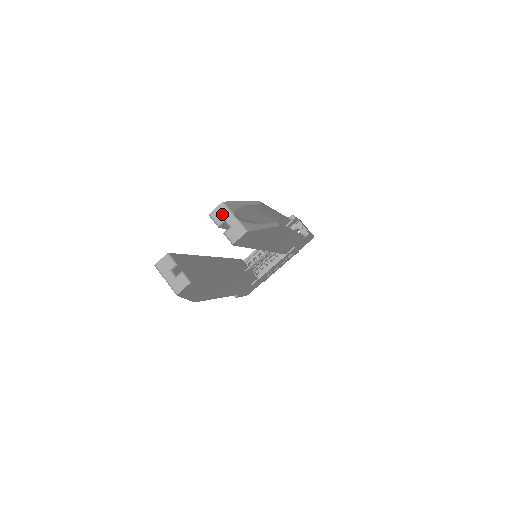
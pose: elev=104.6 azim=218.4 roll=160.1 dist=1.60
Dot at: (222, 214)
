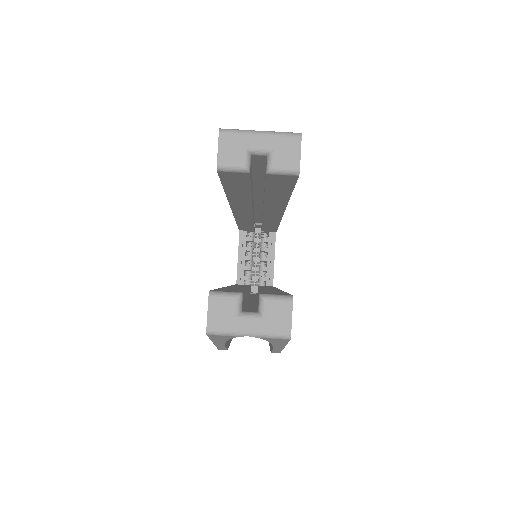
Dot at: (237, 146)
